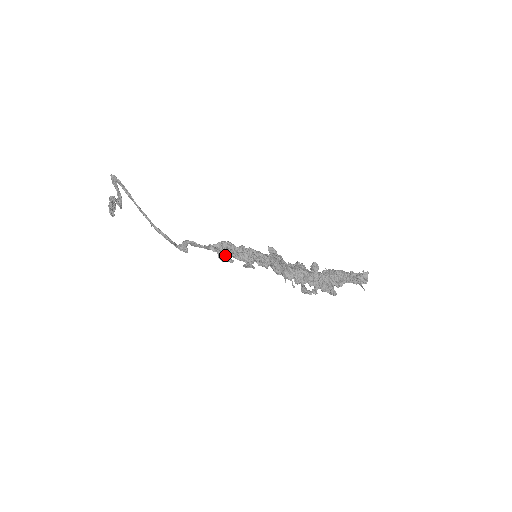
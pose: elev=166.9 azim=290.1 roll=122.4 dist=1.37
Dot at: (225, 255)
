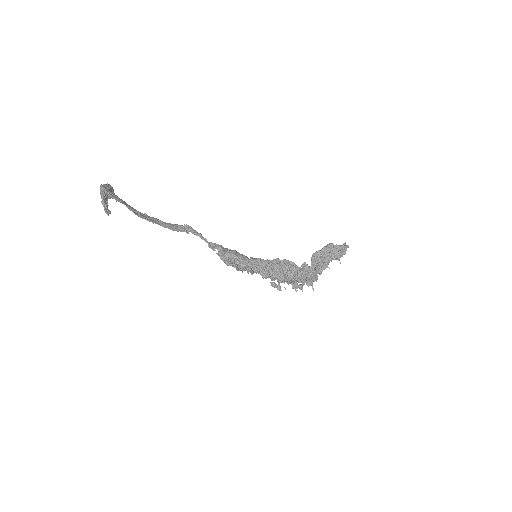
Dot at: occluded
